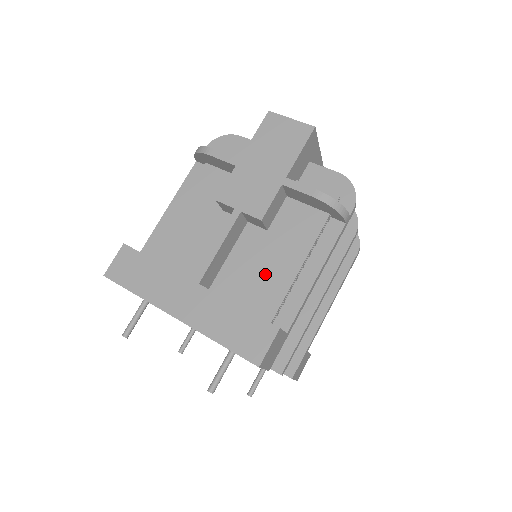
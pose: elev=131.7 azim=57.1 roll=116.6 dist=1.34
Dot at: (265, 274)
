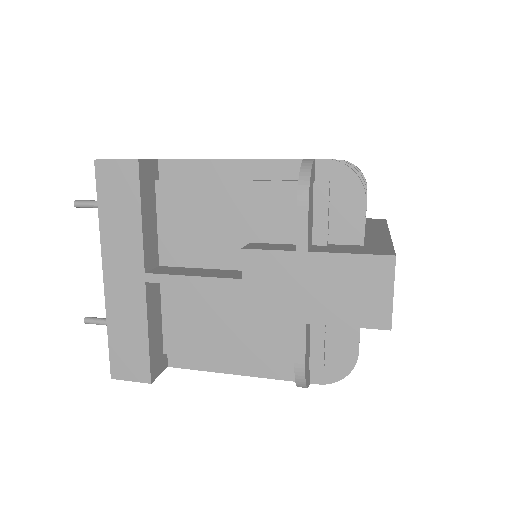
Dot at: (205, 327)
